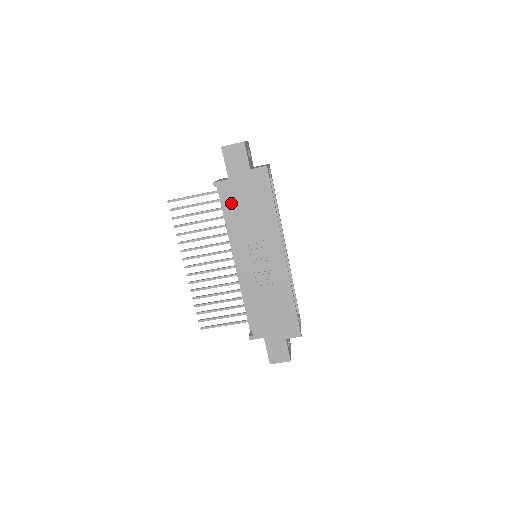
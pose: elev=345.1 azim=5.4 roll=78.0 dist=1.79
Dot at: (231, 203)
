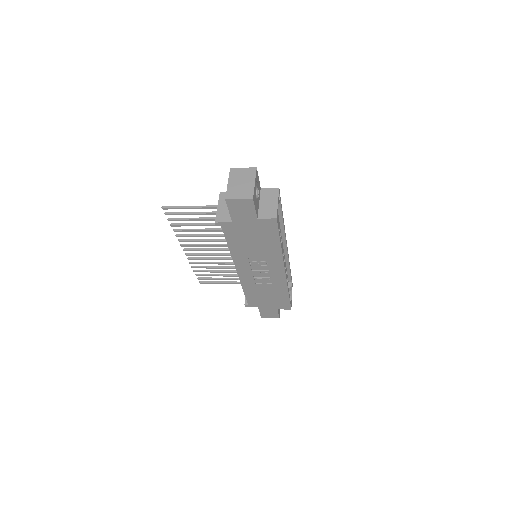
Dot at: (234, 237)
